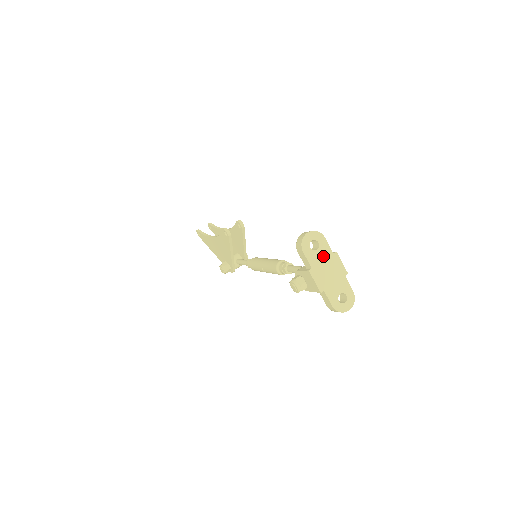
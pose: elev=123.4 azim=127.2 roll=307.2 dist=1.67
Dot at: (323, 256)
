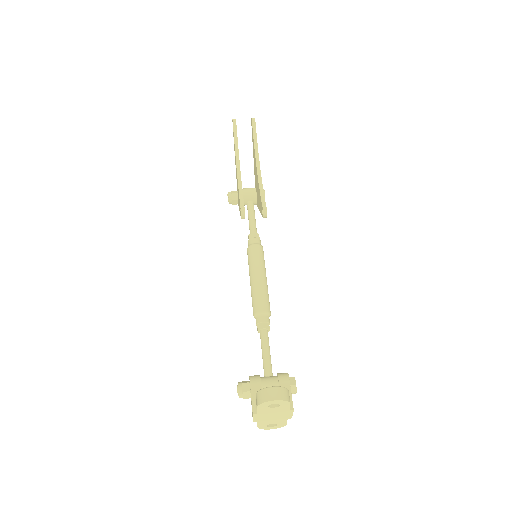
Dot at: (277, 410)
